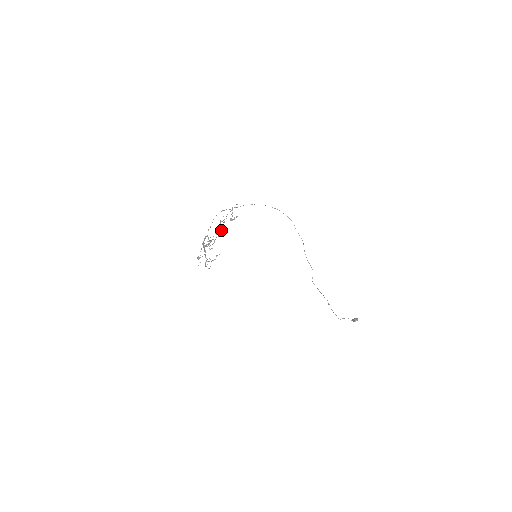
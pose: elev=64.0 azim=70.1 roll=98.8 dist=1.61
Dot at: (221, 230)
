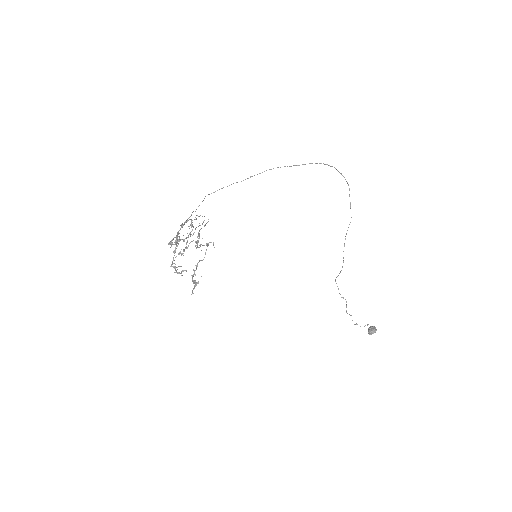
Dot at: (198, 241)
